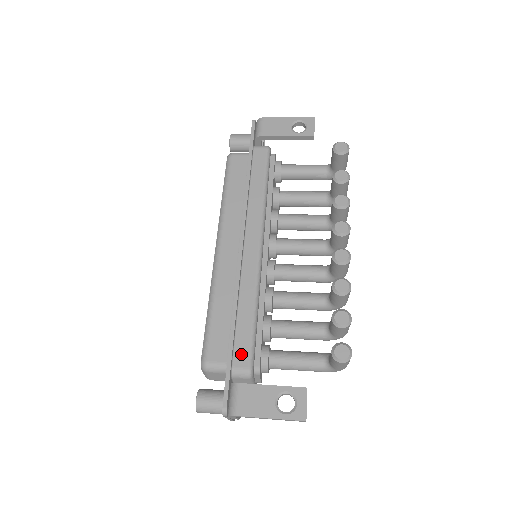
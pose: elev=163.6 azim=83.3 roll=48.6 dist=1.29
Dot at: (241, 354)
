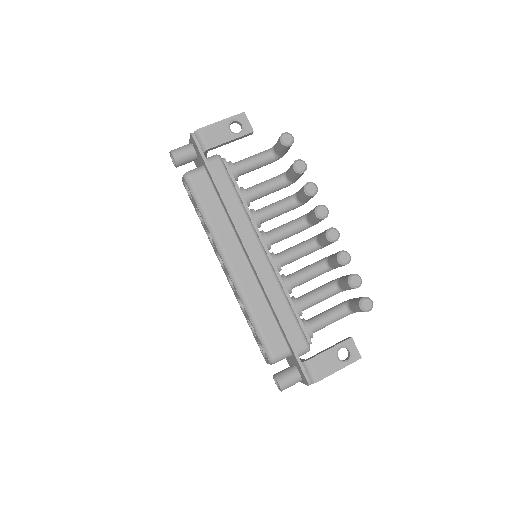
Dot at: (297, 339)
